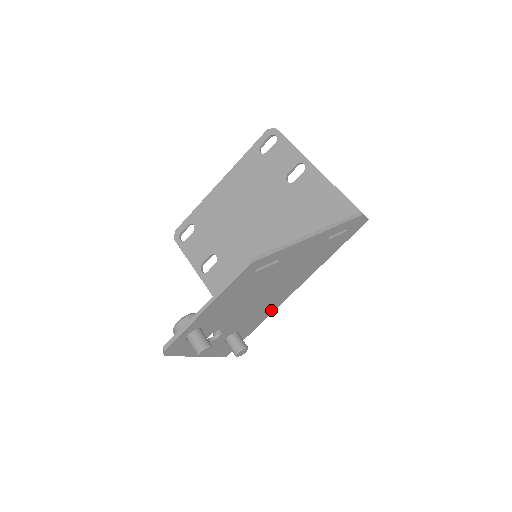
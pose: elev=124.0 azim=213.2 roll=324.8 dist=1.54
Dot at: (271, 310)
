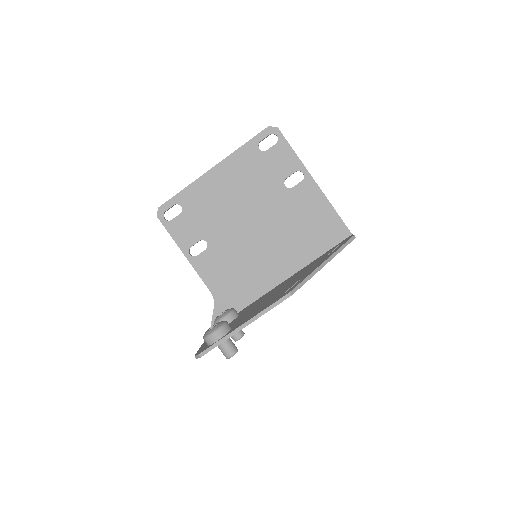
Dot at: occluded
